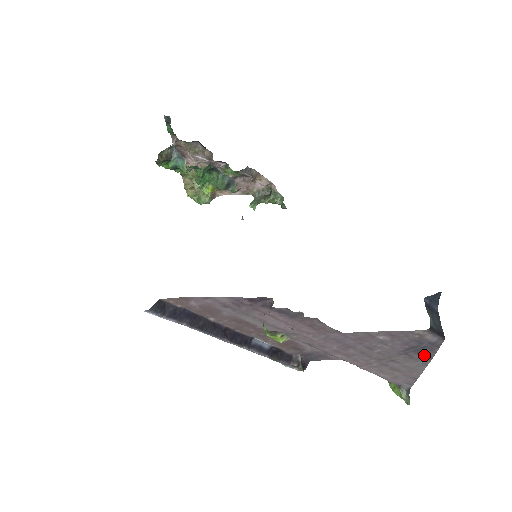
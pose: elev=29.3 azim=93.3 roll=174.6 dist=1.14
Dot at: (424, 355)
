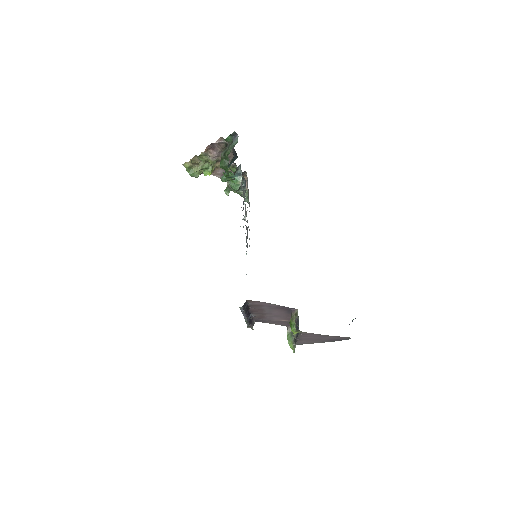
Dot at: (332, 341)
